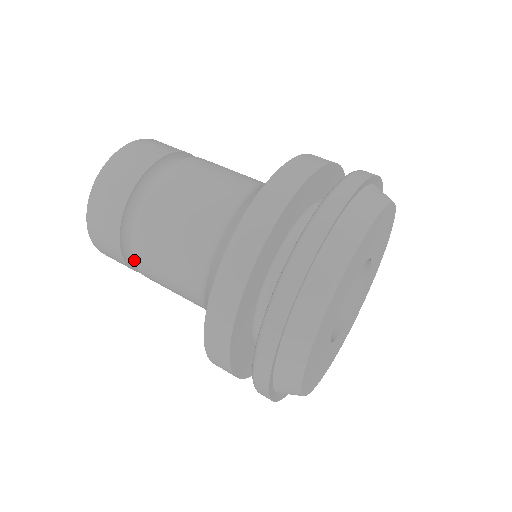
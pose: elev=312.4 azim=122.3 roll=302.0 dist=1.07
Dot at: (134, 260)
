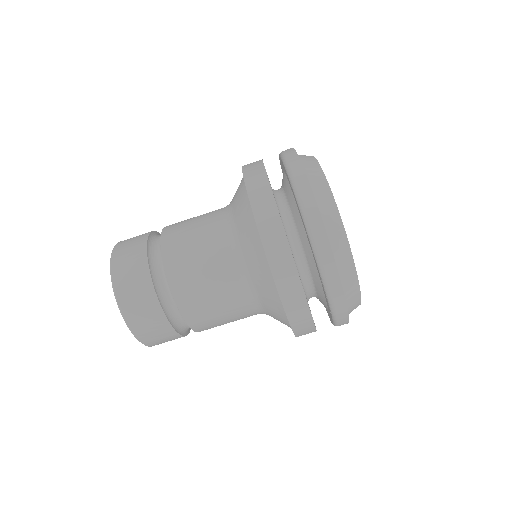
Dot at: occluded
